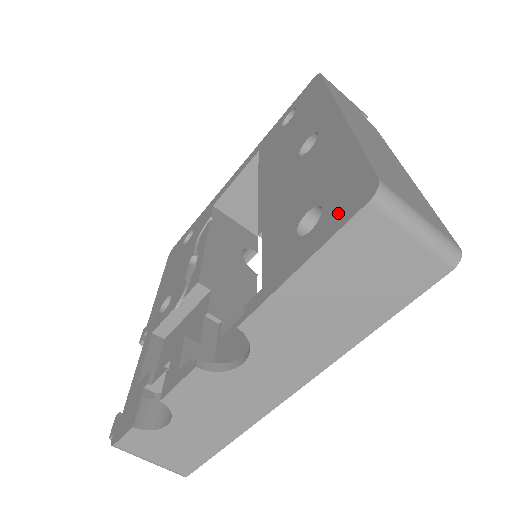
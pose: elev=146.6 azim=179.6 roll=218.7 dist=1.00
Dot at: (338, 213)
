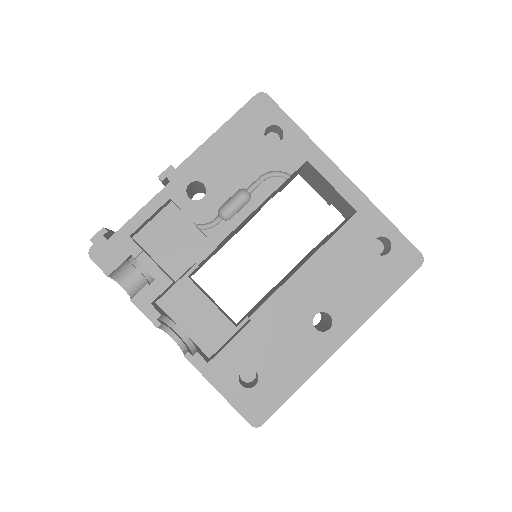
Dot at: (248, 404)
